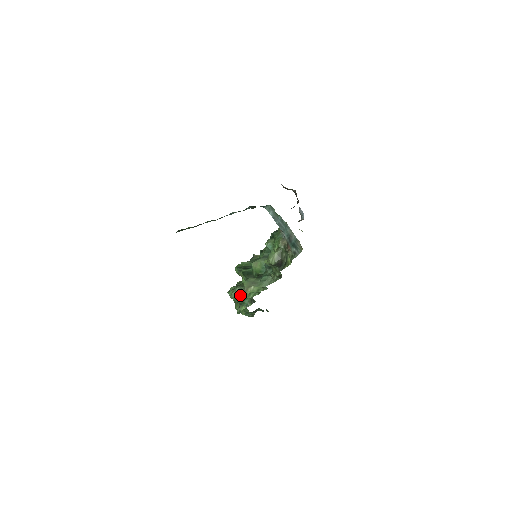
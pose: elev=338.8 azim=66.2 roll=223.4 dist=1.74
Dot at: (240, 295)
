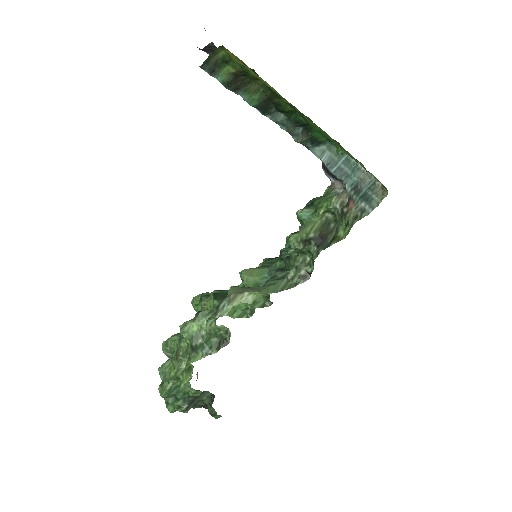
Dot at: (204, 325)
